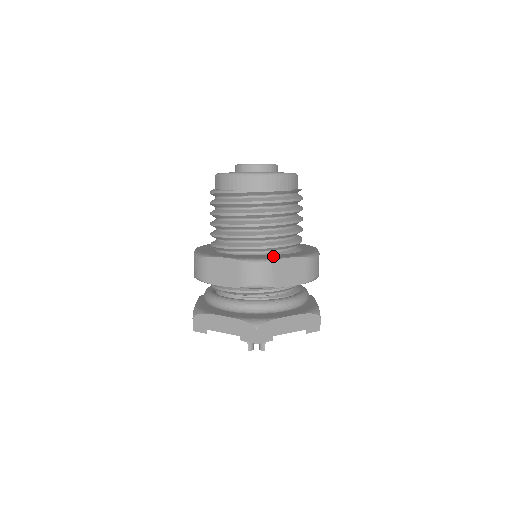
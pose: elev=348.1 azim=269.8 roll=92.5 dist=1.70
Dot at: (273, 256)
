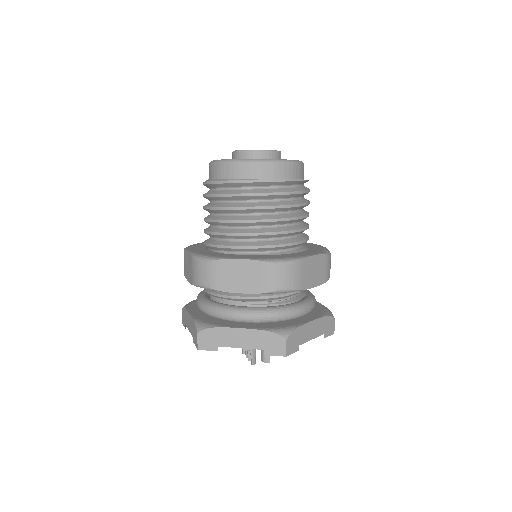
Dot at: (294, 255)
